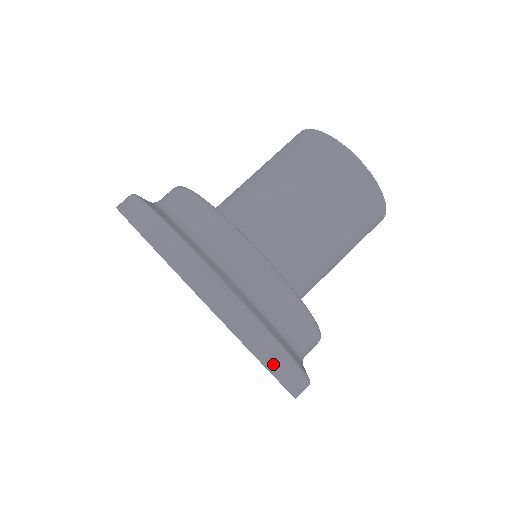
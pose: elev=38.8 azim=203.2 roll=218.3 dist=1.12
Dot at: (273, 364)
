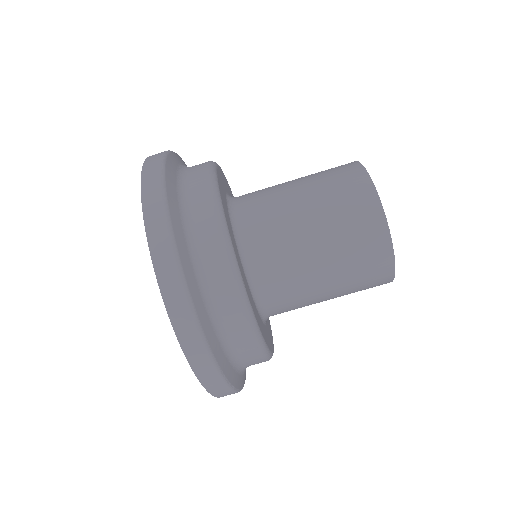
Dot at: (153, 228)
